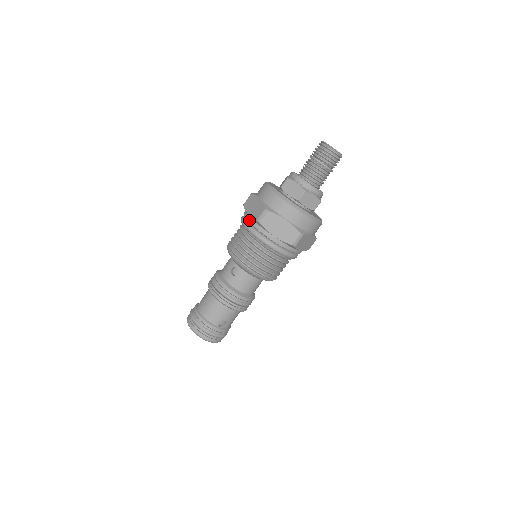
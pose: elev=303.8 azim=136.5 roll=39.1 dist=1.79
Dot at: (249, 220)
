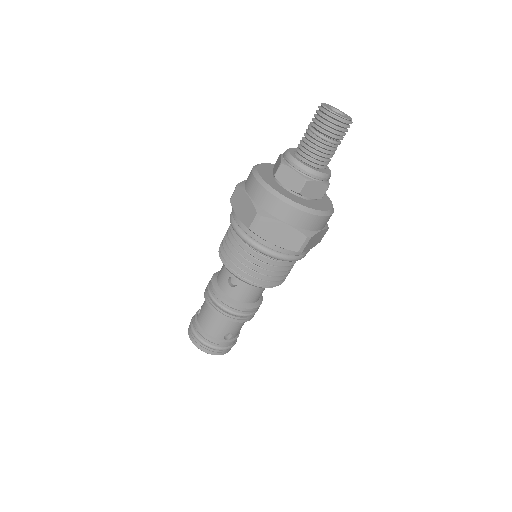
Dot at: (239, 225)
